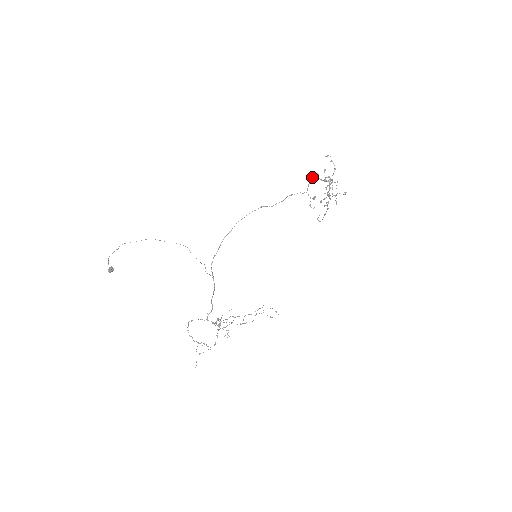
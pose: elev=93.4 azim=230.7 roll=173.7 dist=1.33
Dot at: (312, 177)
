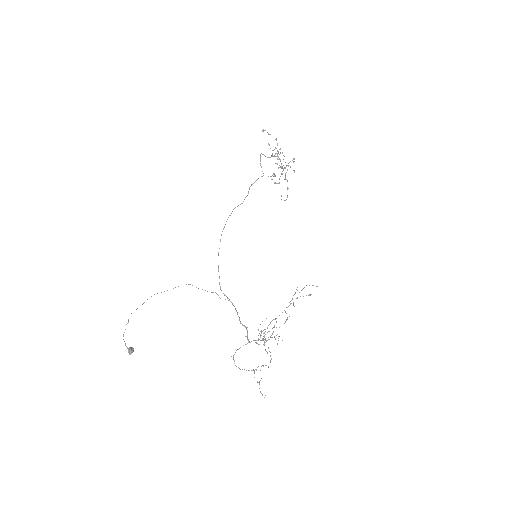
Dot at: occluded
